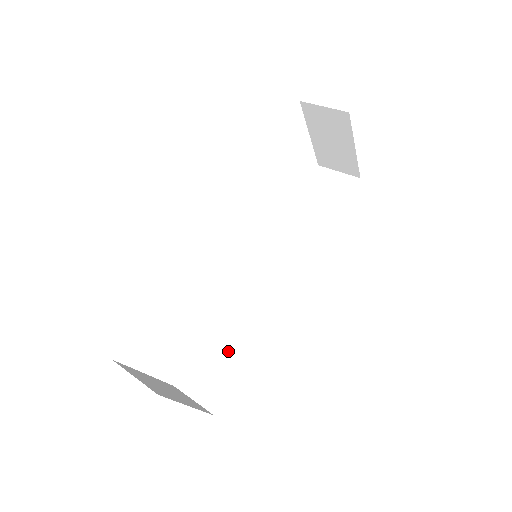
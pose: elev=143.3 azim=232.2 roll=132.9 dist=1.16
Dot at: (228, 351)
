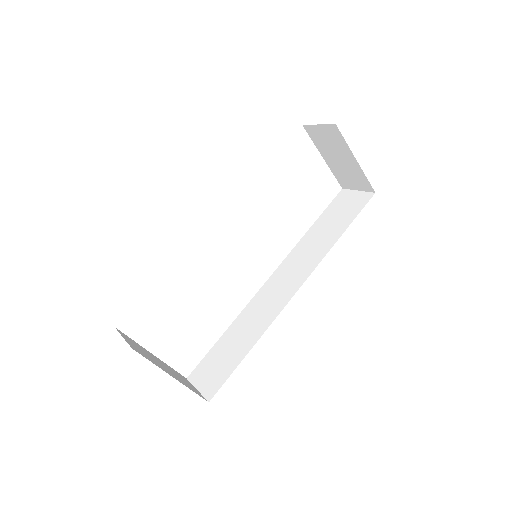
Dot at: (233, 348)
